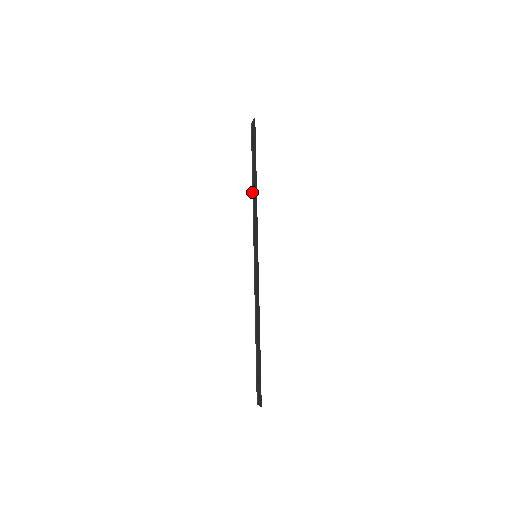
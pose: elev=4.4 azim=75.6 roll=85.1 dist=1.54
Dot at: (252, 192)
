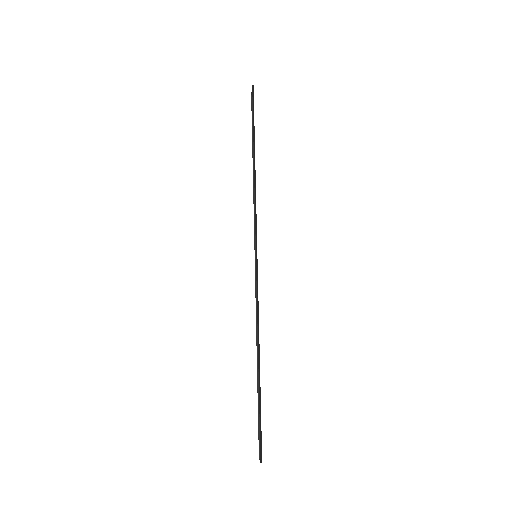
Dot at: occluded
